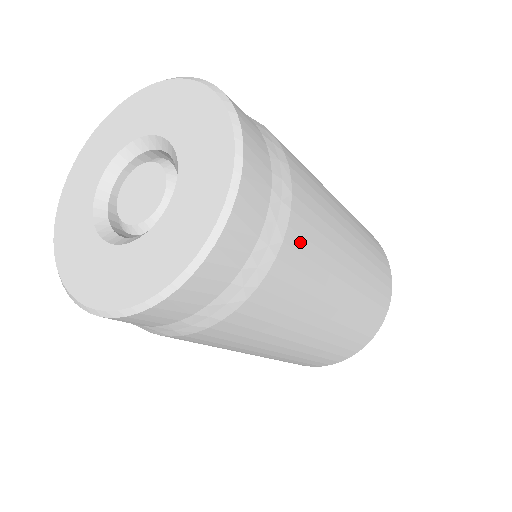
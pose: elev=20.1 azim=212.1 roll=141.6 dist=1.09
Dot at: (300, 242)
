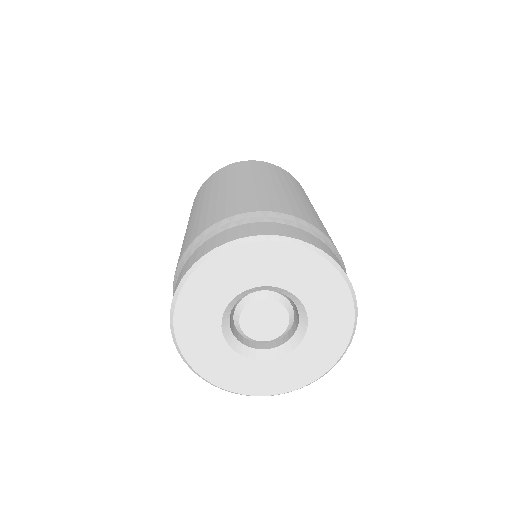
Dot at: occluded
